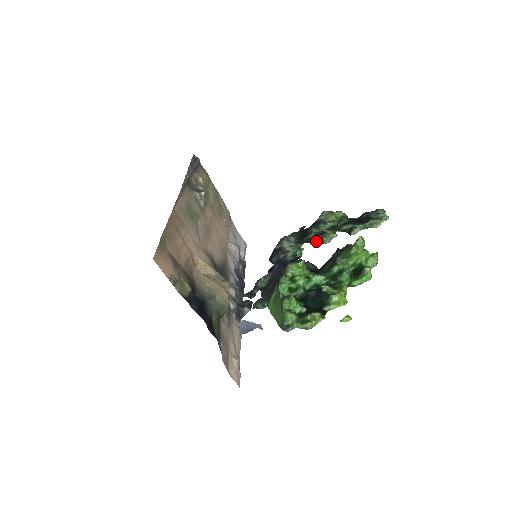
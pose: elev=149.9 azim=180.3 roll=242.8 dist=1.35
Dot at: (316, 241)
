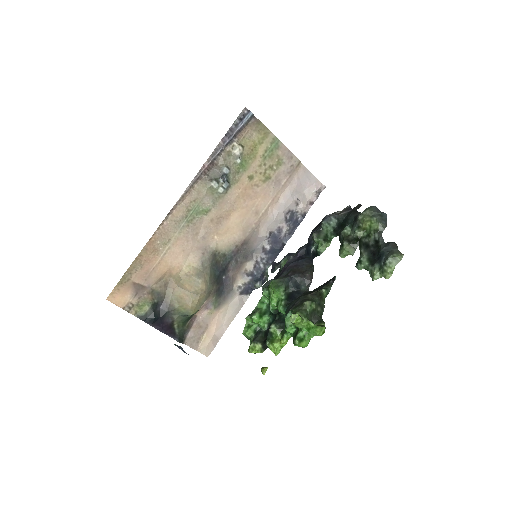
Dot at: occluded
